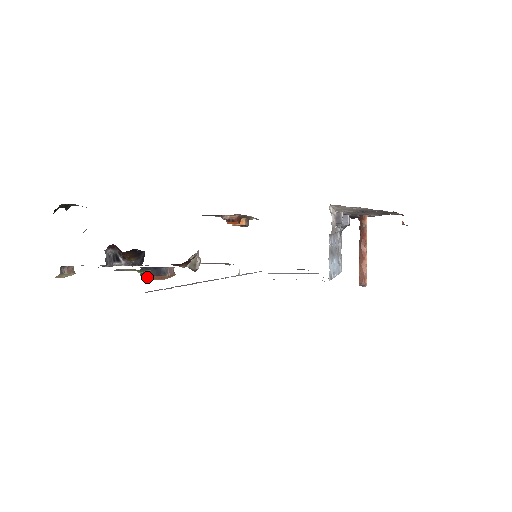
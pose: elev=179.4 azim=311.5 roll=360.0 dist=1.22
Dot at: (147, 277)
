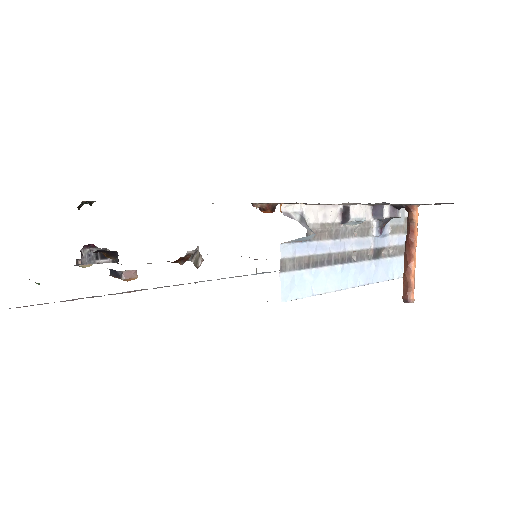
Dot at: (115, 277)
